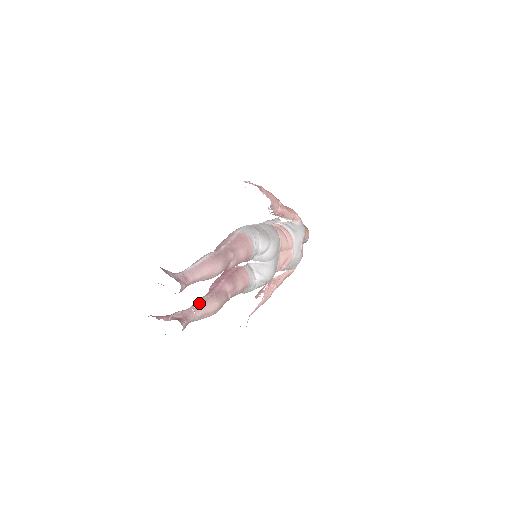
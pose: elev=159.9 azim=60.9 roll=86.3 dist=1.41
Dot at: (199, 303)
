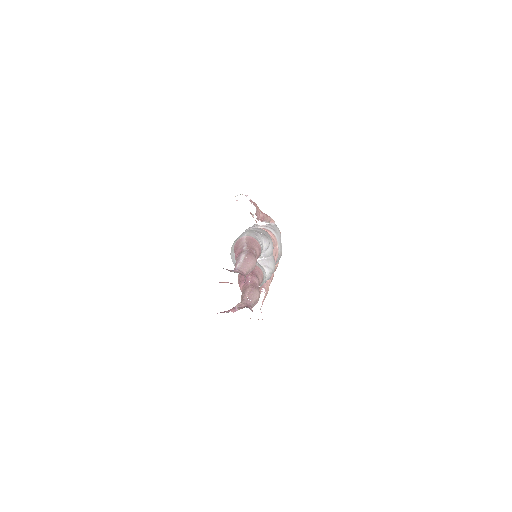
Dot at: (248, 294)
